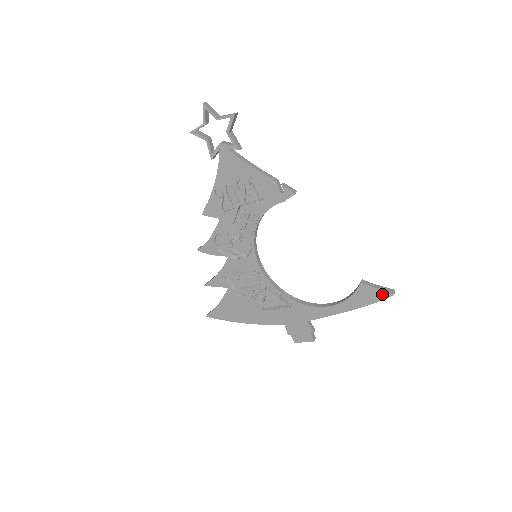
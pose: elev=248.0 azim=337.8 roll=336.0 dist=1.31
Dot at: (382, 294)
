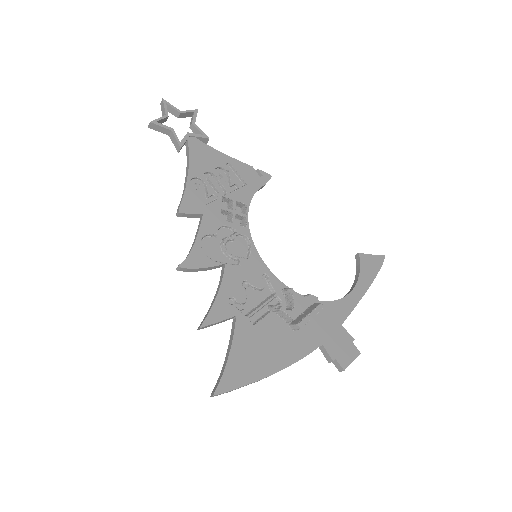
Dot at: (378, 259)
